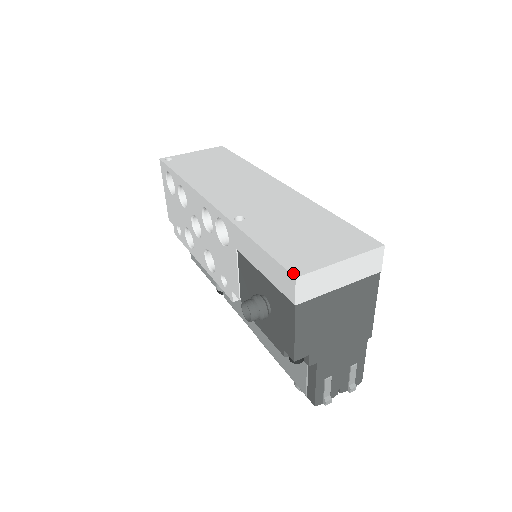
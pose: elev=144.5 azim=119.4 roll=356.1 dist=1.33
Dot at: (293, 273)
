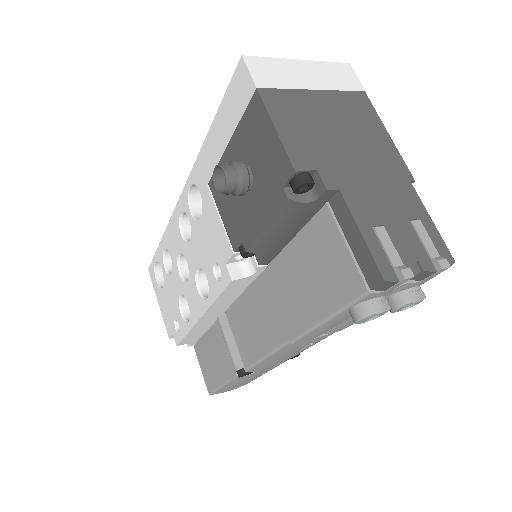
Dot at: (240, 63)
